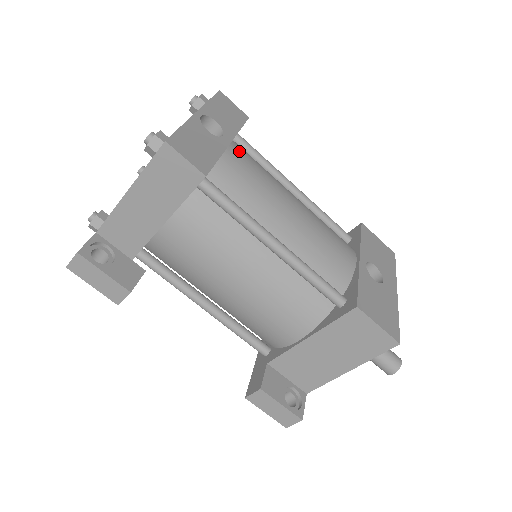
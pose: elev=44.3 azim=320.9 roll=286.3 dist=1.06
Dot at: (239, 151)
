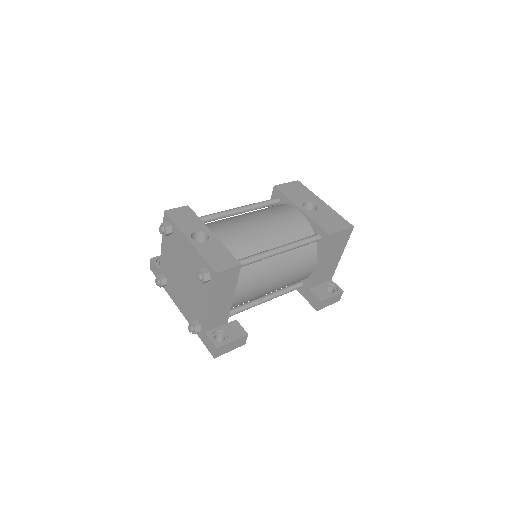
Dot at: (216, 231)
